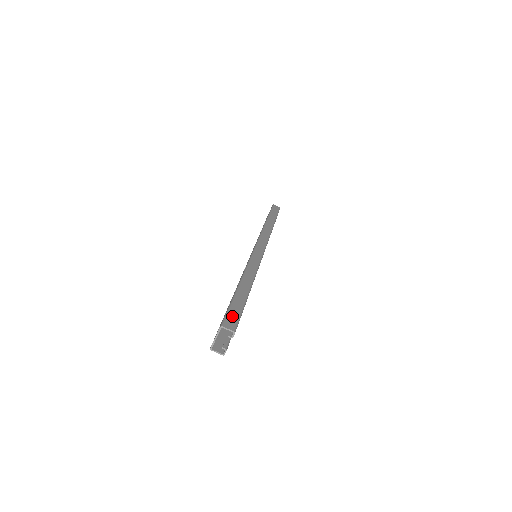
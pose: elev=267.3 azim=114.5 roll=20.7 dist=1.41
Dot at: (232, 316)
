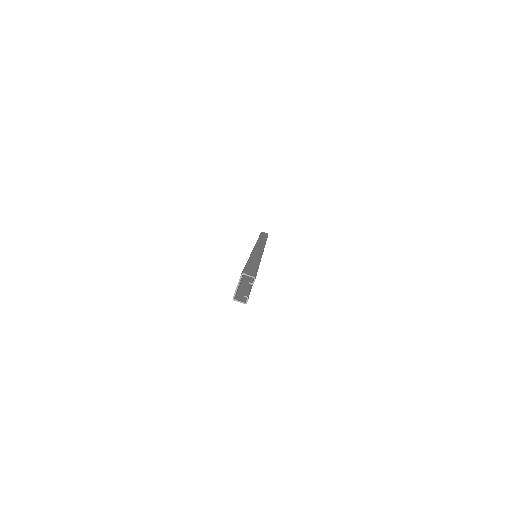
Dot at: (250, 270)
